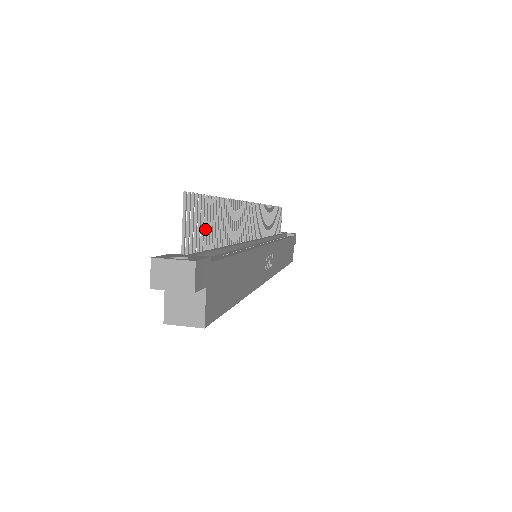
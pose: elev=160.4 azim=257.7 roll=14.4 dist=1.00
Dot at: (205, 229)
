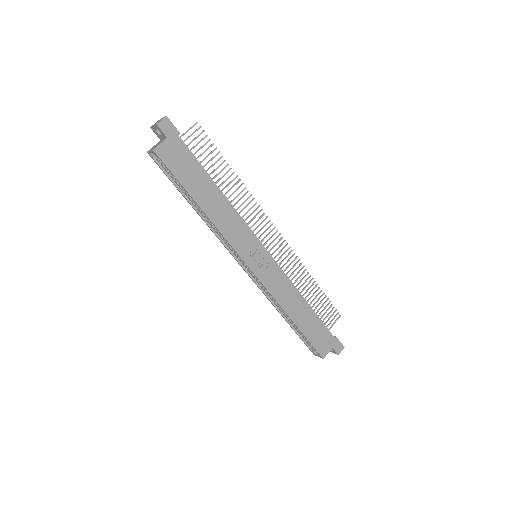
Dot at: (204, 158)
